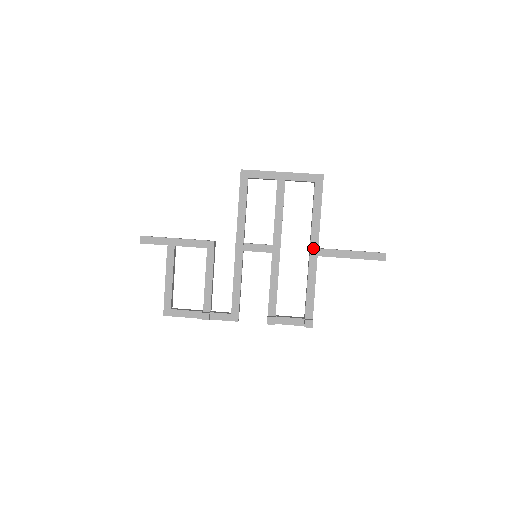
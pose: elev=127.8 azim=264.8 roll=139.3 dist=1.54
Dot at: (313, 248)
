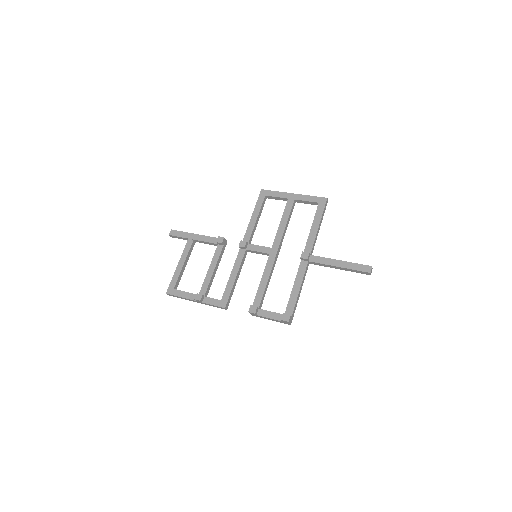
Dot at: (305, 252)
